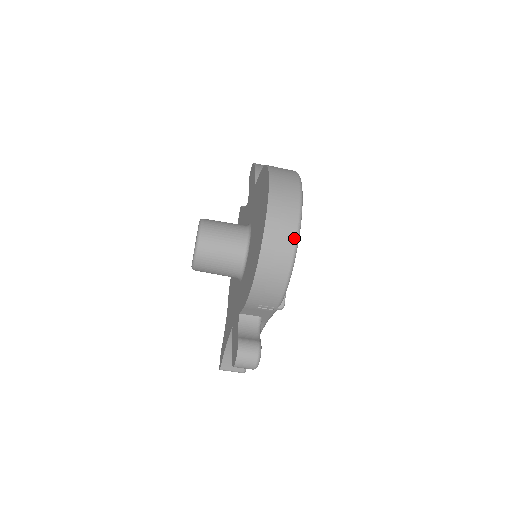
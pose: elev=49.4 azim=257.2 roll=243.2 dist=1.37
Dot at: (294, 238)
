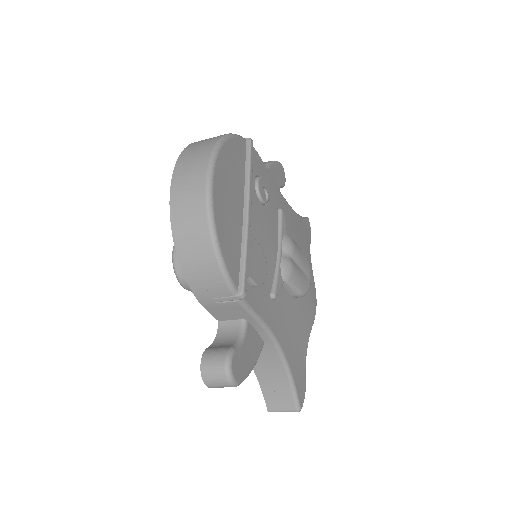
Dot at: (203, 196)
